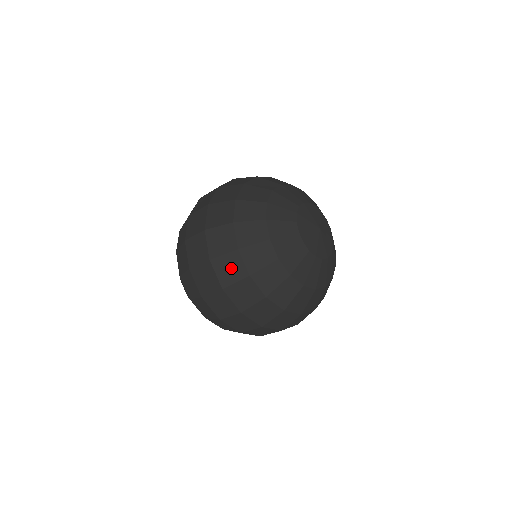
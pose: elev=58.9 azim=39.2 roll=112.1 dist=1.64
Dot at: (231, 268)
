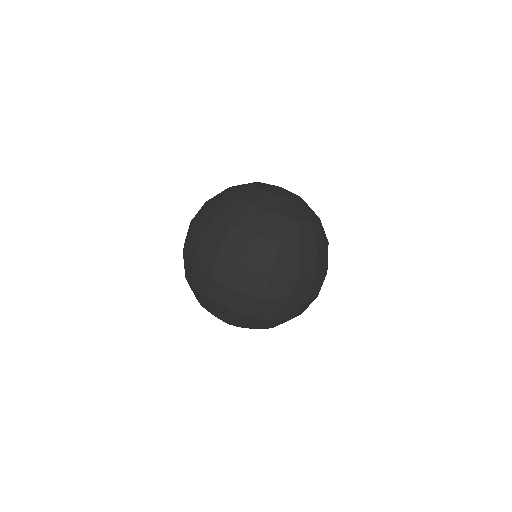
Dot at: (216, 232)
